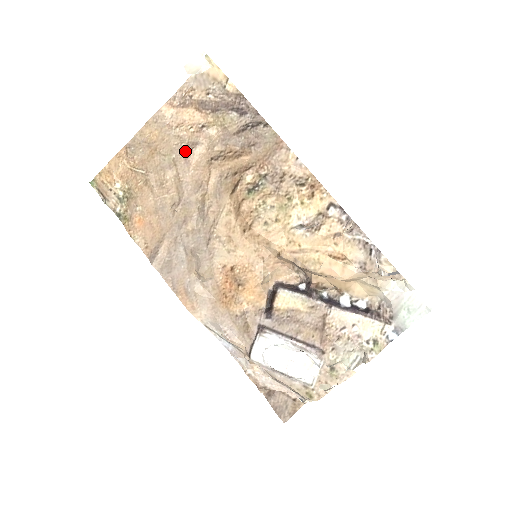
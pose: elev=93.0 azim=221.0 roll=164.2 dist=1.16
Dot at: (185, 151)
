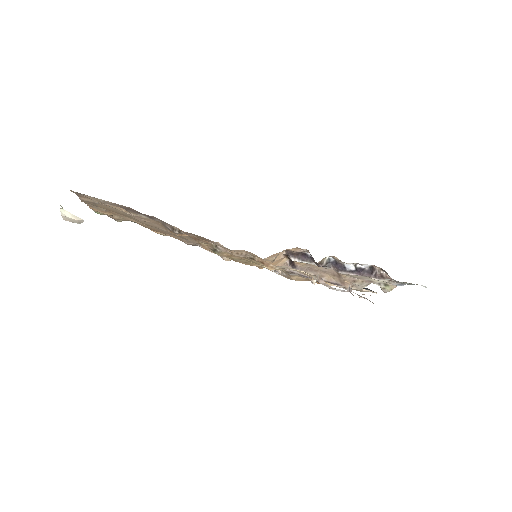
Dot at: (135, 217)
